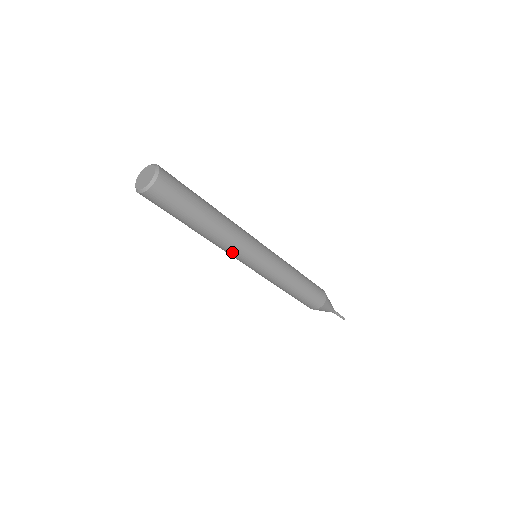
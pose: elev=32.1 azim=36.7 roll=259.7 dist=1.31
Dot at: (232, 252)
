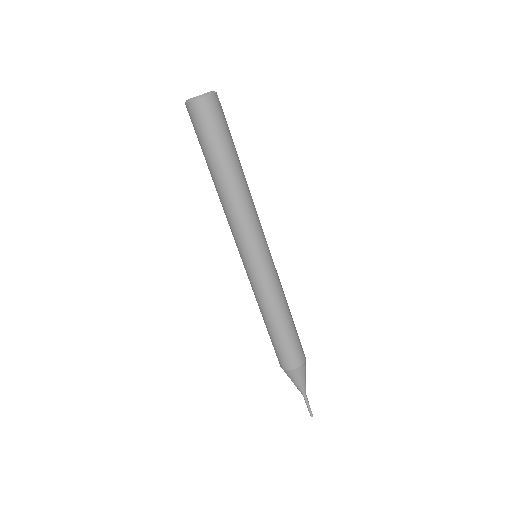
Dot at: (231, 226)
